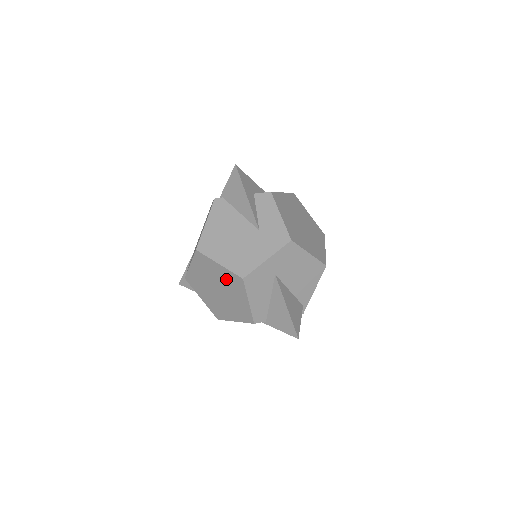
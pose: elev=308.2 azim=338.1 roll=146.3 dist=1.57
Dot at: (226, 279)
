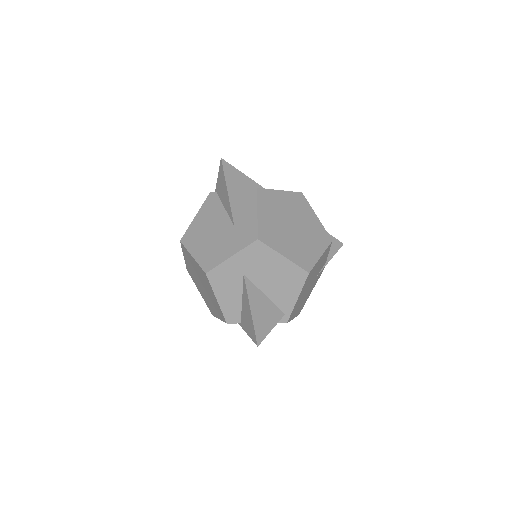
Dot at: (200, 273)
